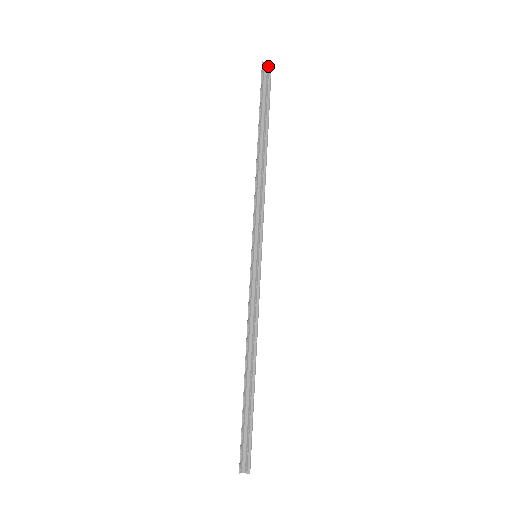
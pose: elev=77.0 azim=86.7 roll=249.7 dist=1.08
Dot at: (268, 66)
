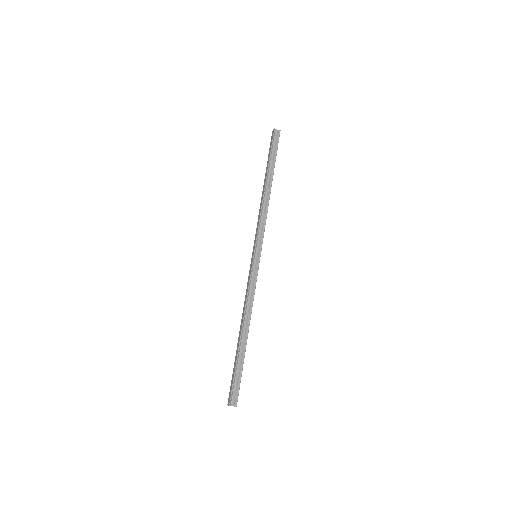
Dot at: (278, 132)
